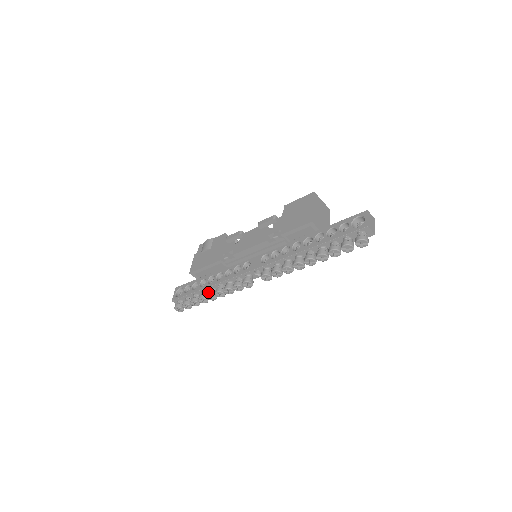
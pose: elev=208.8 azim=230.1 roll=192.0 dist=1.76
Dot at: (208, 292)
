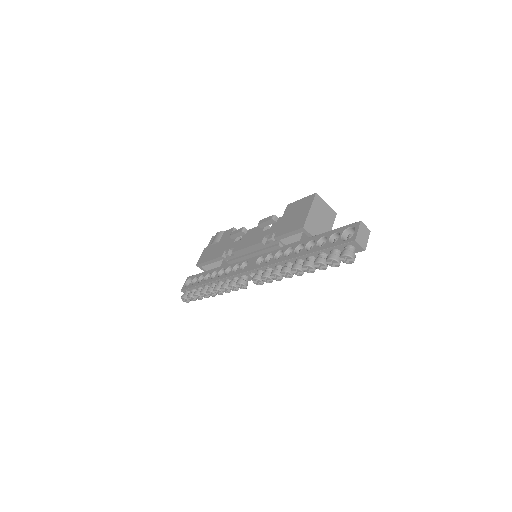
Dot at: (208, 288)
